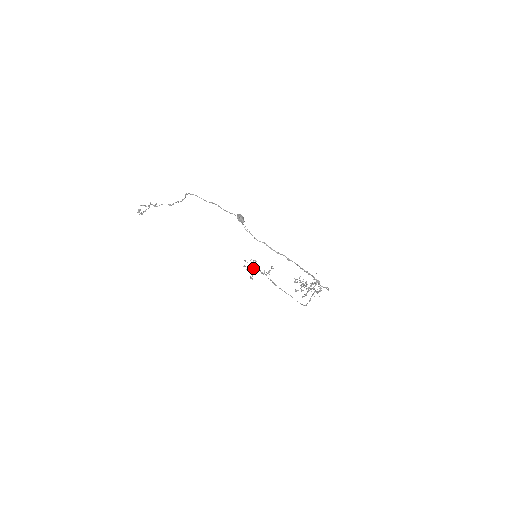
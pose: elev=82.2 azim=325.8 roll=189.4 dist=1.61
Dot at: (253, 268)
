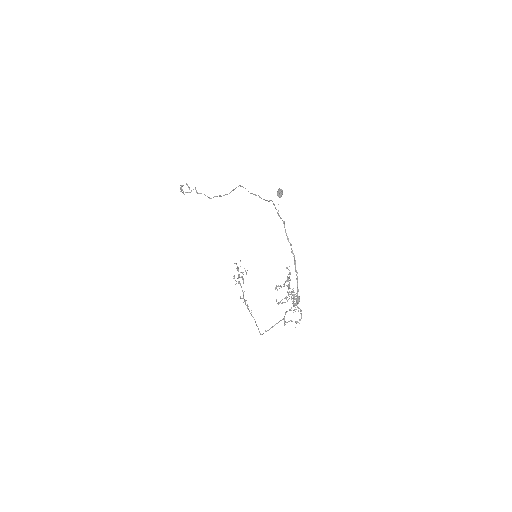
Dot at: occluded
